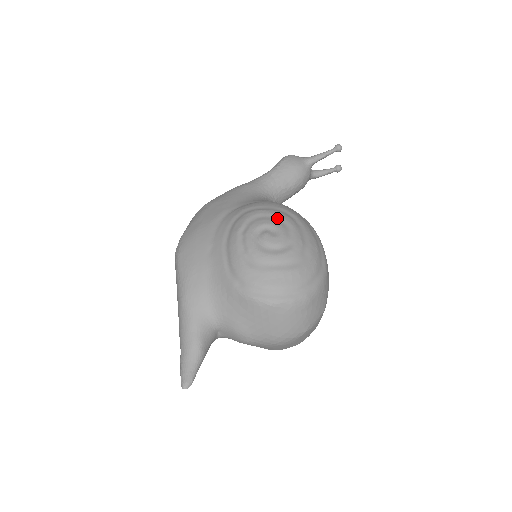
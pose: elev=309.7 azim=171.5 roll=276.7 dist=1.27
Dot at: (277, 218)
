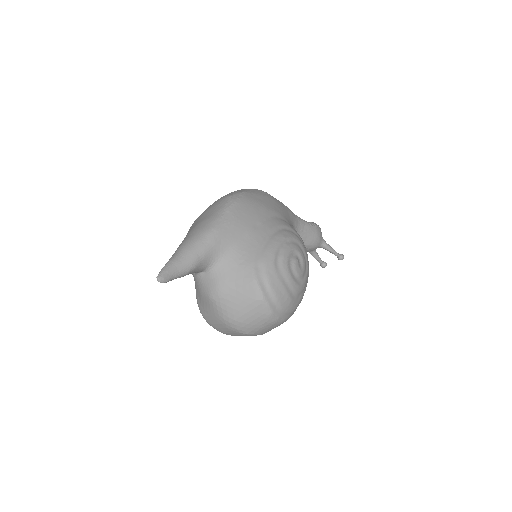
Dot at: (306, 258)
